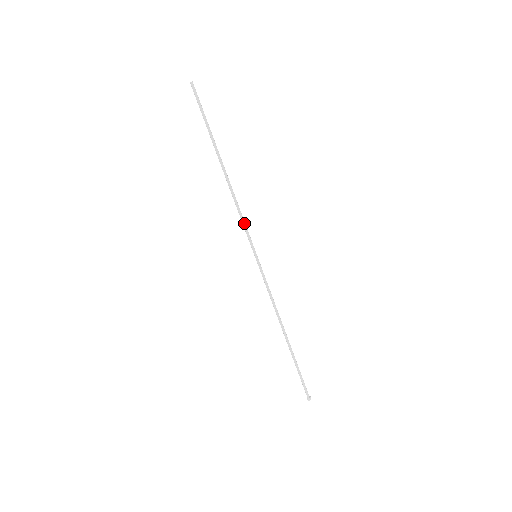
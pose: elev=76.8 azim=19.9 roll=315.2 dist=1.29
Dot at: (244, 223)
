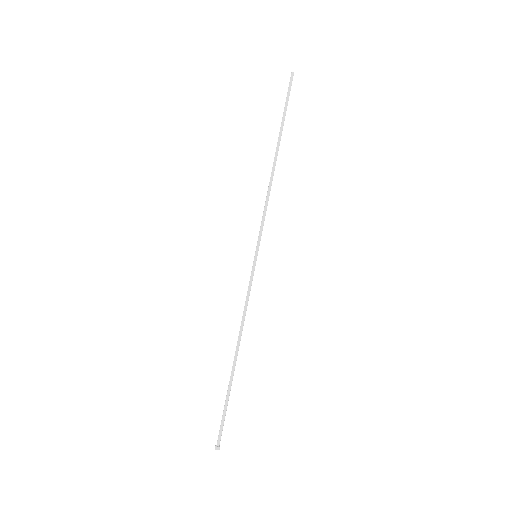
Dot at: (264, 217)
